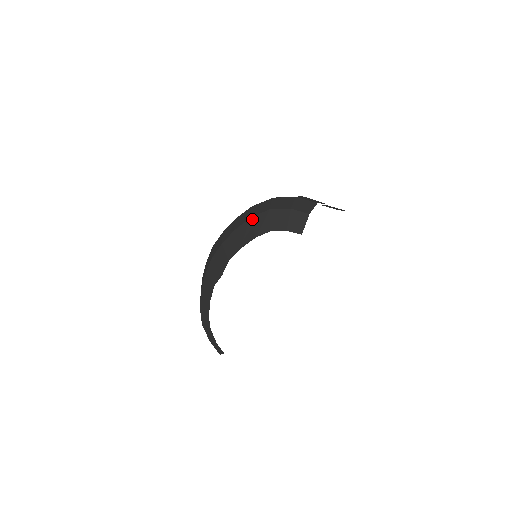
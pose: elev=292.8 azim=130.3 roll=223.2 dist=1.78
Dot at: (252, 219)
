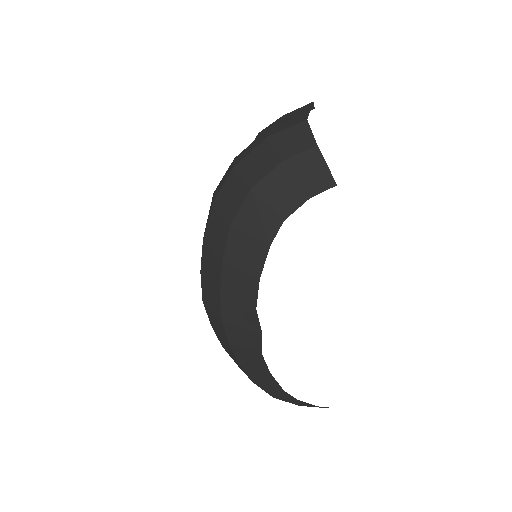
Dot at: (236, 225)
